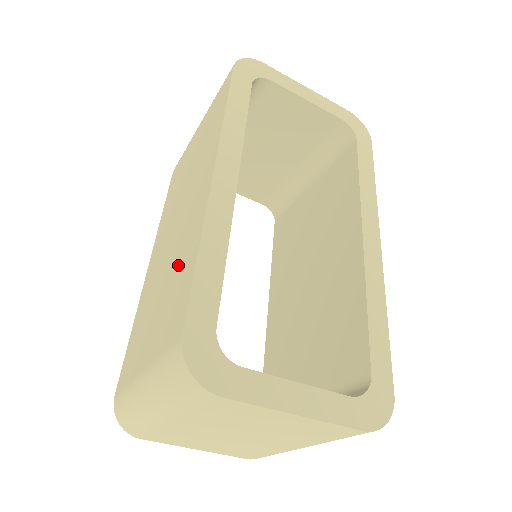
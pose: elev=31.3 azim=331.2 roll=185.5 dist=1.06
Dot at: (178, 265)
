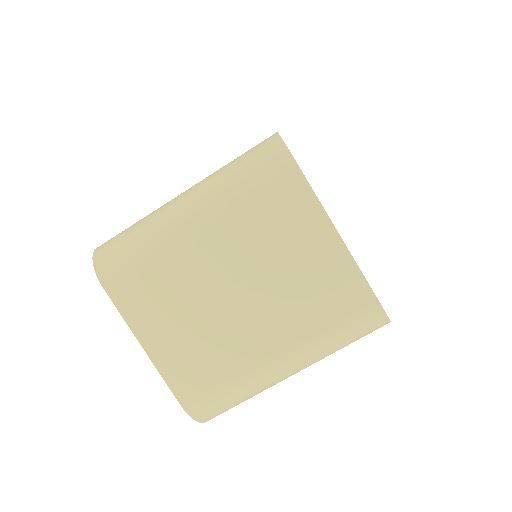
Dot at: occluded
